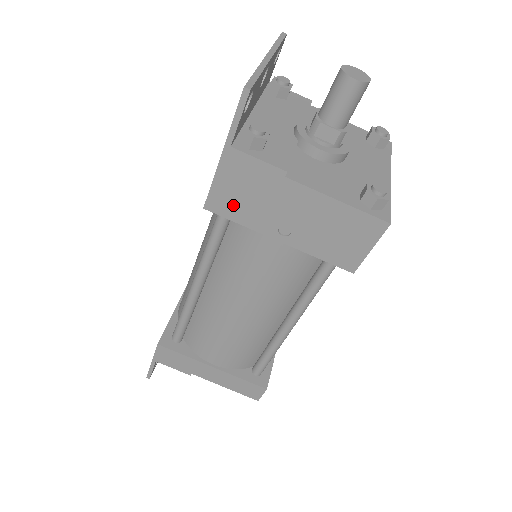
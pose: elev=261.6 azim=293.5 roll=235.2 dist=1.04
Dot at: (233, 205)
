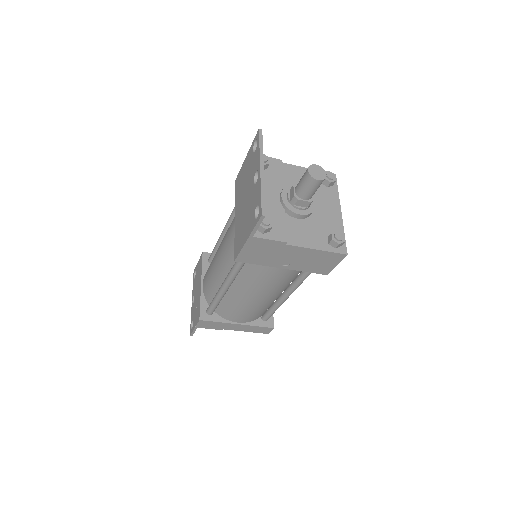
Dot at: (254, 258)
